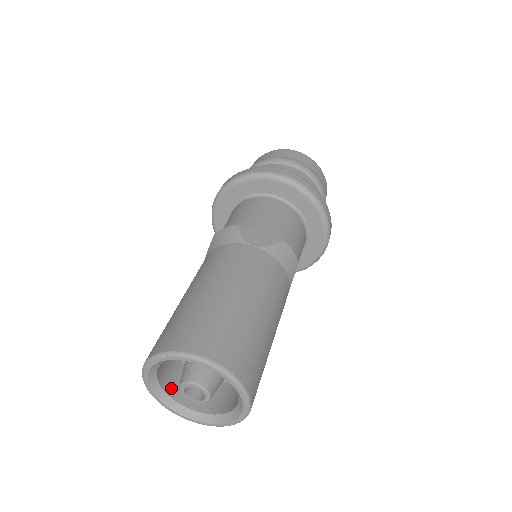
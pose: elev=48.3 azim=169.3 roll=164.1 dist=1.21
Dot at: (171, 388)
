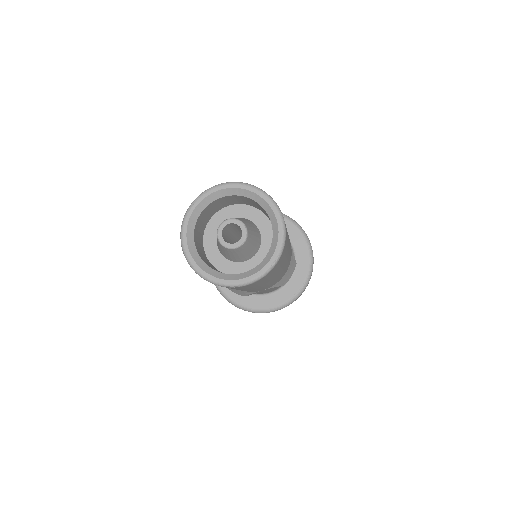
Dot at: (216, 271)
